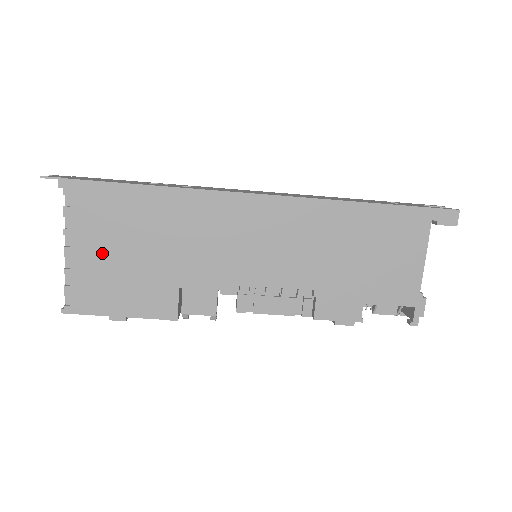
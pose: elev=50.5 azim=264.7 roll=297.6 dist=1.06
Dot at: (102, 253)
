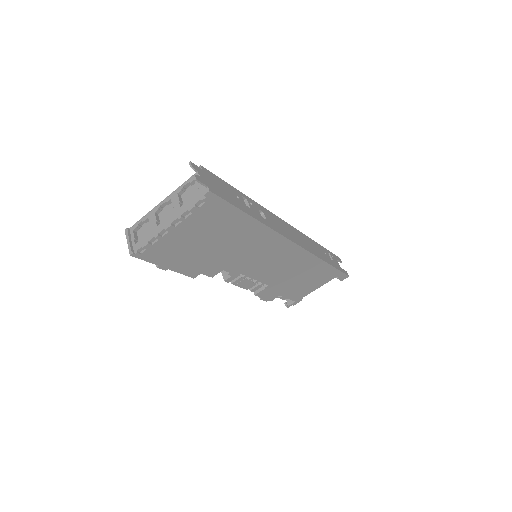
Dot at: (190, 237)
